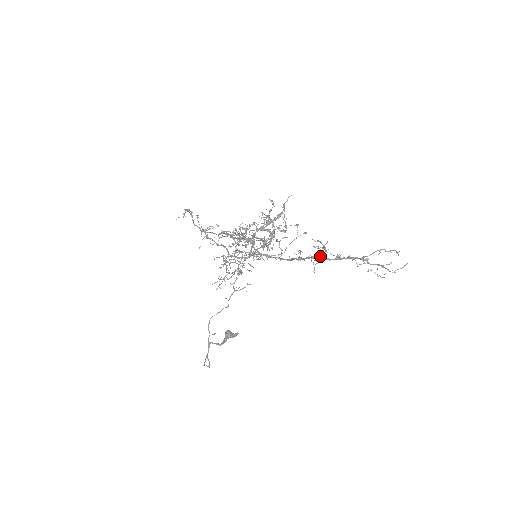
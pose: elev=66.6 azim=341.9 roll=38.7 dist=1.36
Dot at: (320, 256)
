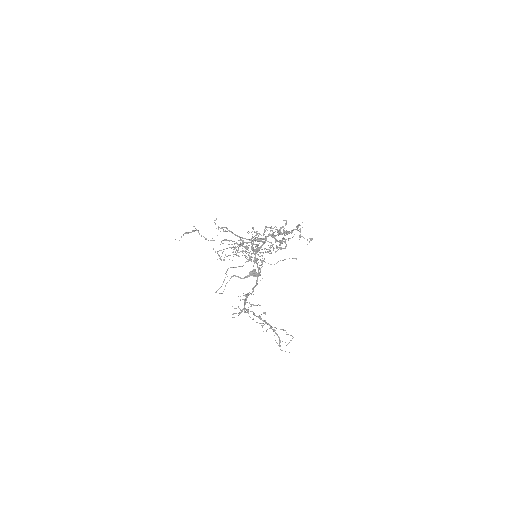
Dot at: (247, 310)
